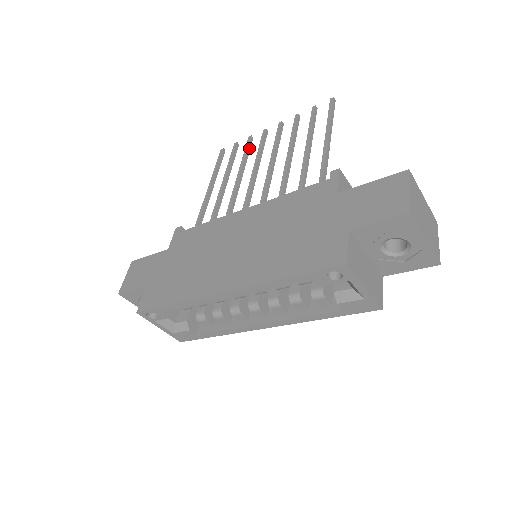
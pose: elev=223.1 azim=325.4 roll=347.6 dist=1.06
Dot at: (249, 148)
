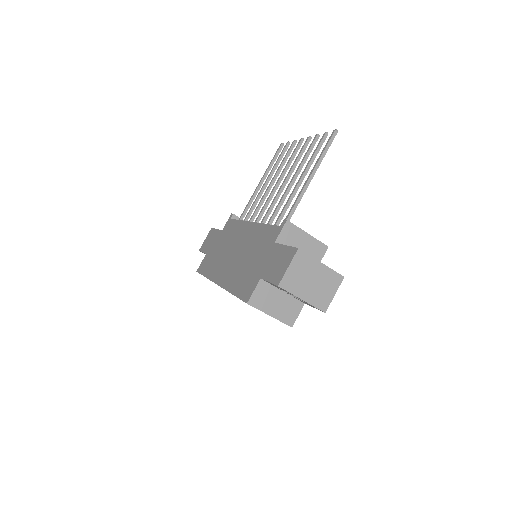
Dot at: (289, 153)
